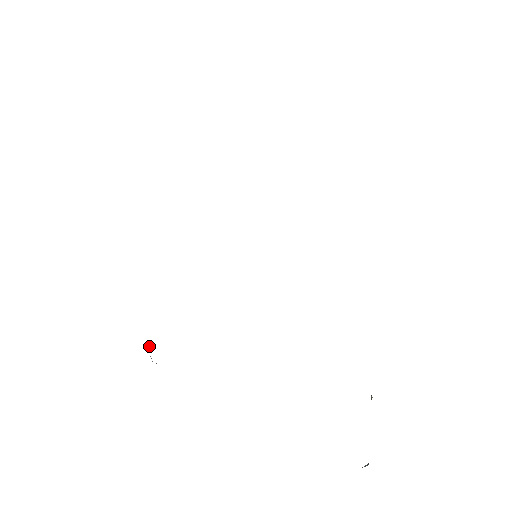
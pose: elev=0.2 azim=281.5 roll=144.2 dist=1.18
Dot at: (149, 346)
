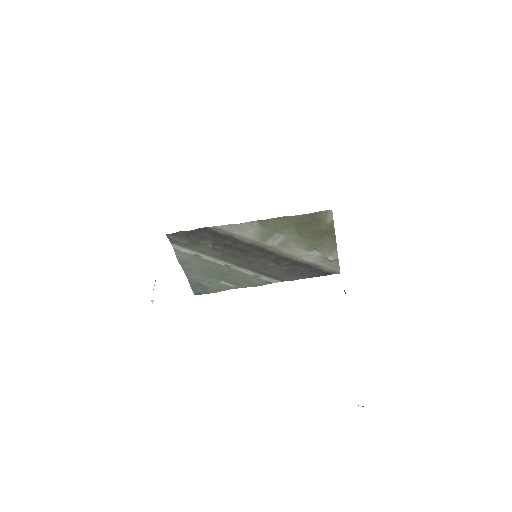
Dot at: occluded
